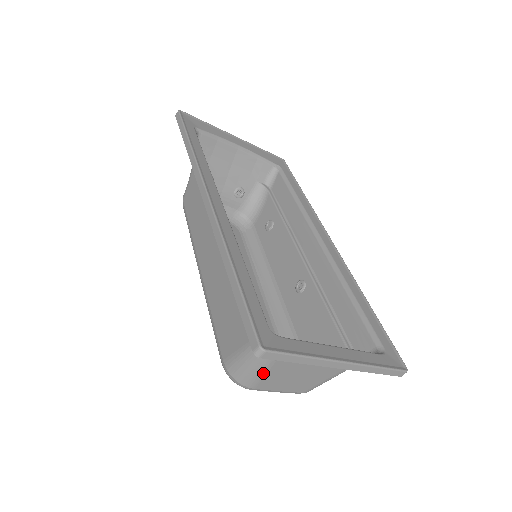
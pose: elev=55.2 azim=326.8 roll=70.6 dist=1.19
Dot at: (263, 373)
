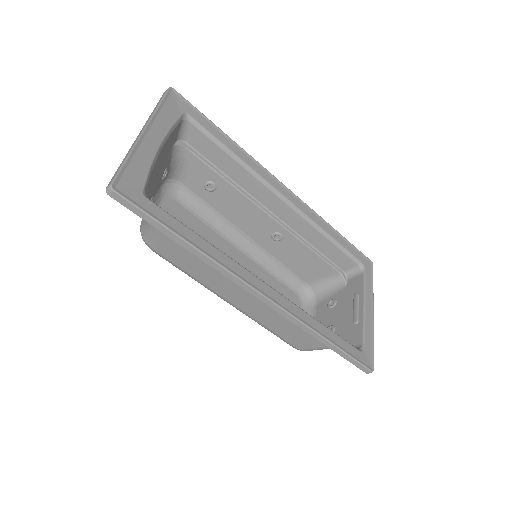
Dot at: occluded
